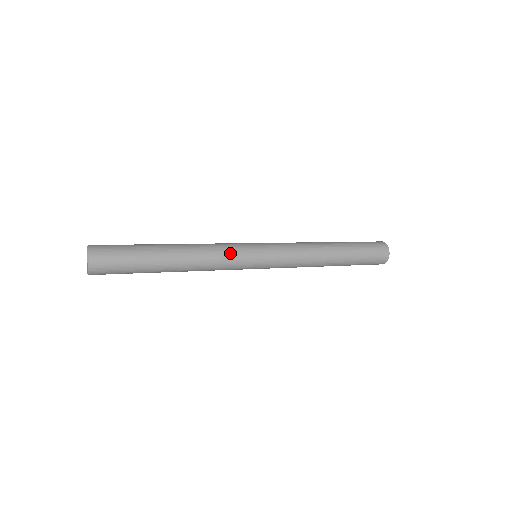
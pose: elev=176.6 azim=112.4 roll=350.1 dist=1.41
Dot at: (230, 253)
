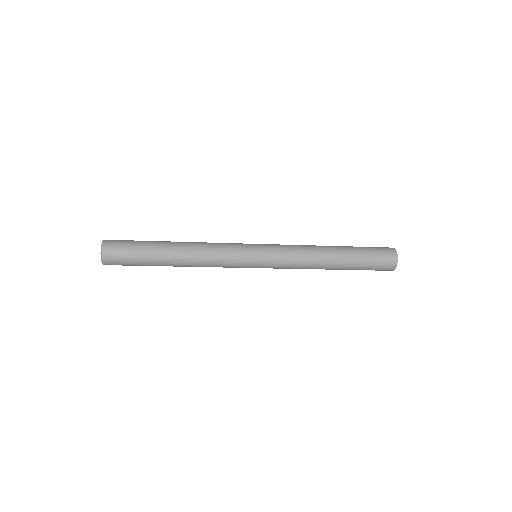
Dot at: (227, 260)
